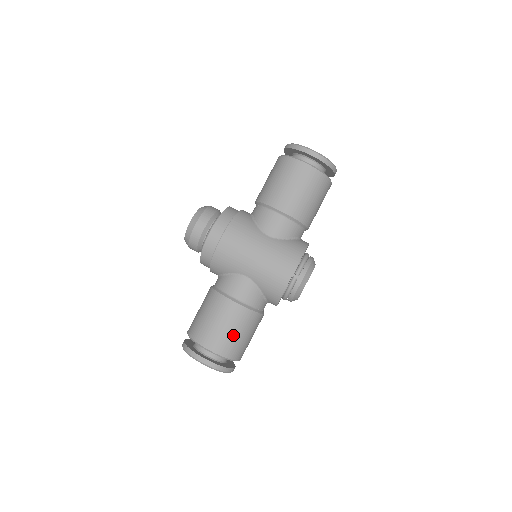
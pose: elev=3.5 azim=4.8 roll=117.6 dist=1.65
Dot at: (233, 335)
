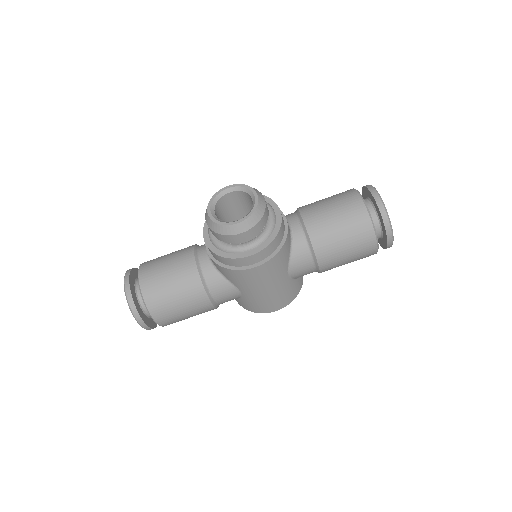
Dot at: (187, 318)
